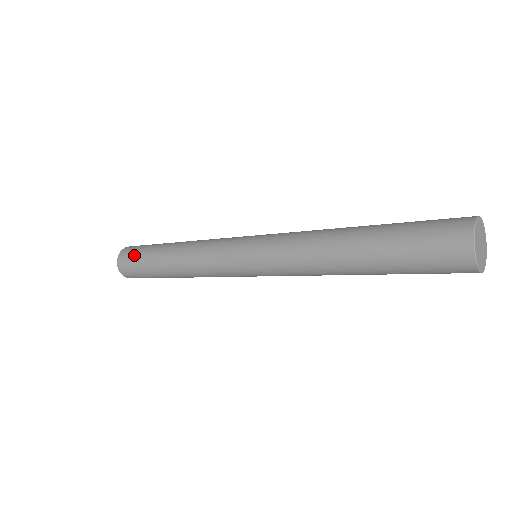
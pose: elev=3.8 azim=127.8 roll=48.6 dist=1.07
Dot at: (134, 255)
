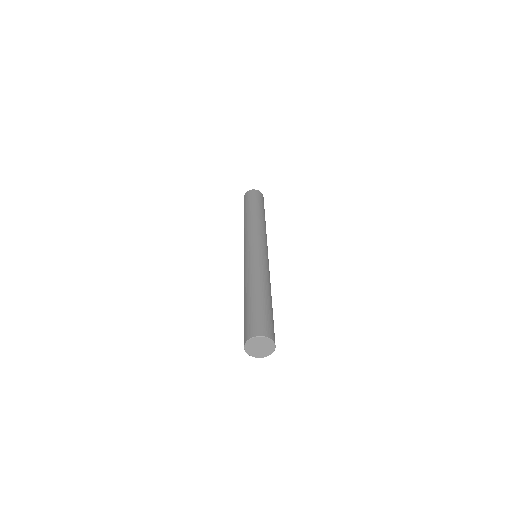
Dot at: (250, 198)
